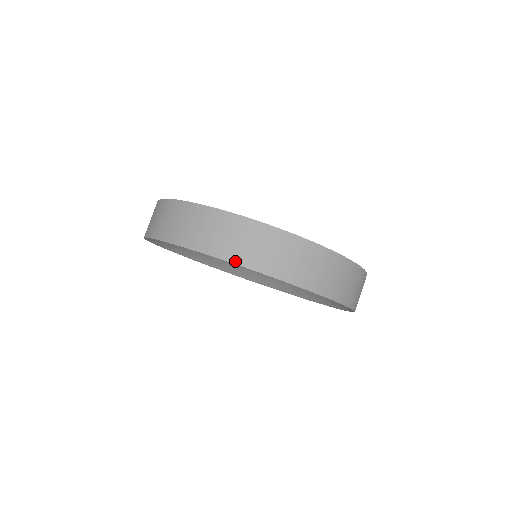
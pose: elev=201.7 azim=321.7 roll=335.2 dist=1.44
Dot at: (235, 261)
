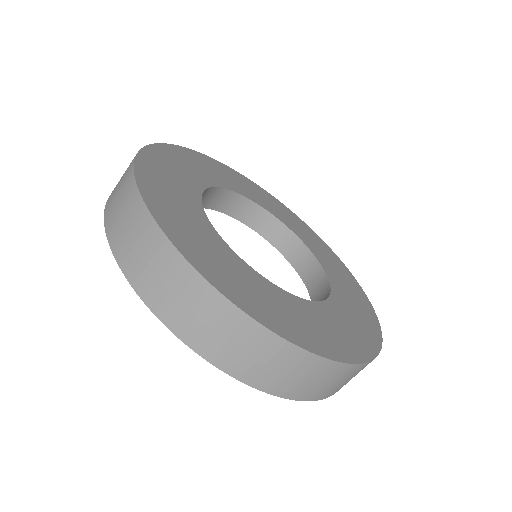
Dot at: (132, 281)
